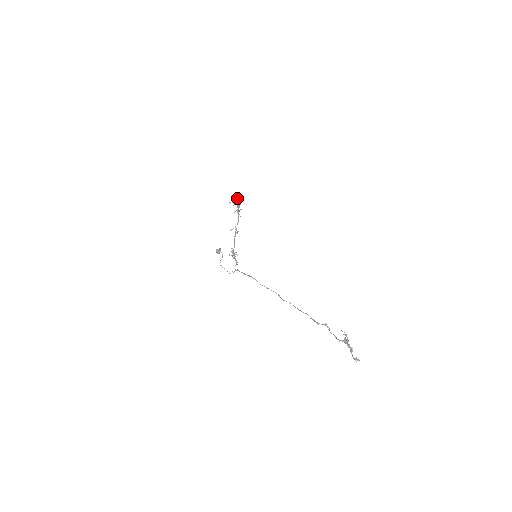
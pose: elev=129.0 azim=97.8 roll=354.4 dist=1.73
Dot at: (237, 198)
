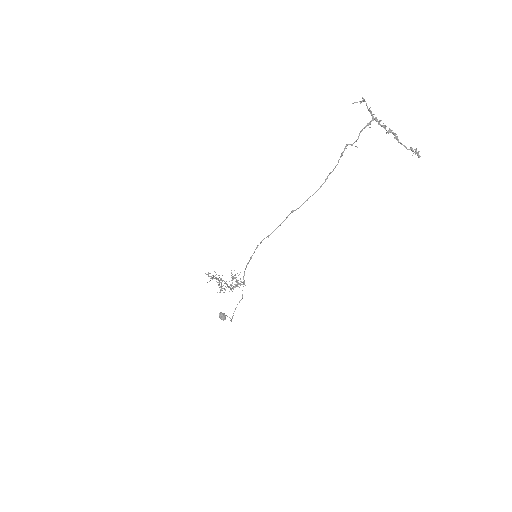
Dot at: (212, 275)
